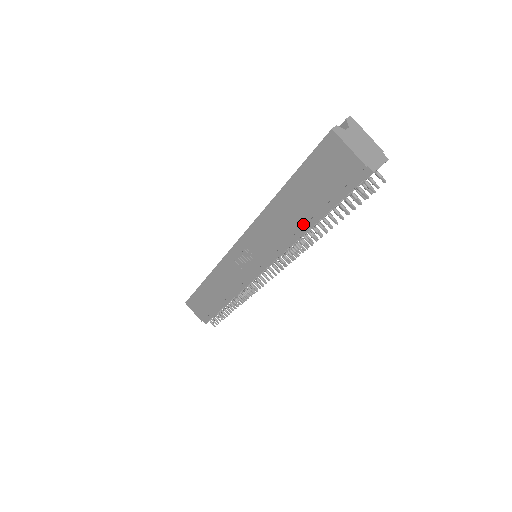
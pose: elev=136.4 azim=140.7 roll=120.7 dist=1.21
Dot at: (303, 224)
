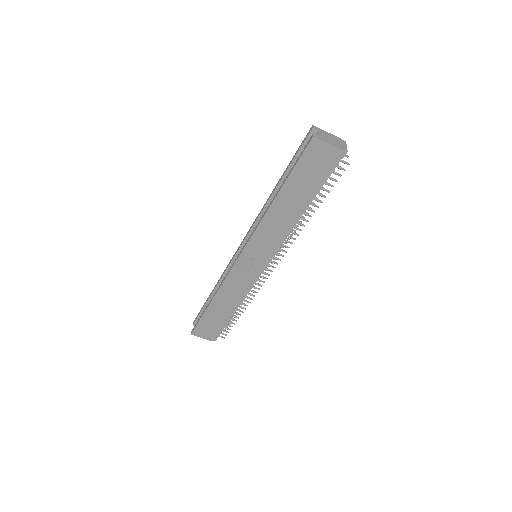
Dot at: (301, 209)
